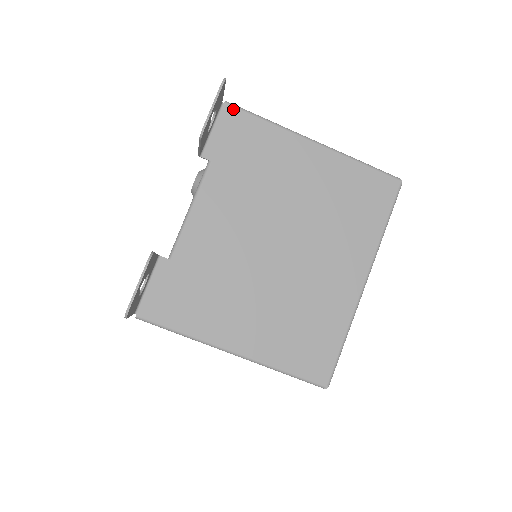
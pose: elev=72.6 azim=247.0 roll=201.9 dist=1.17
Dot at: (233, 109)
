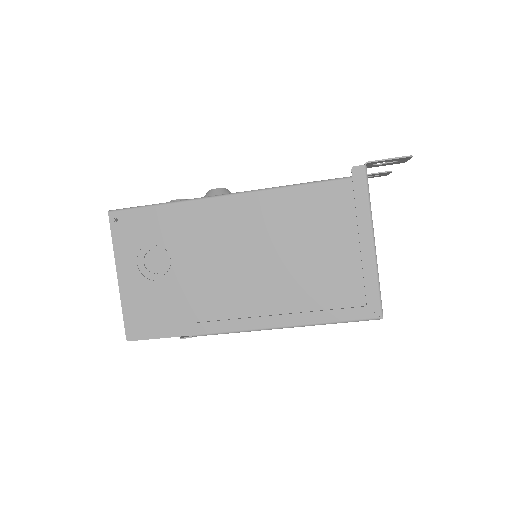
Dot at: occluded
